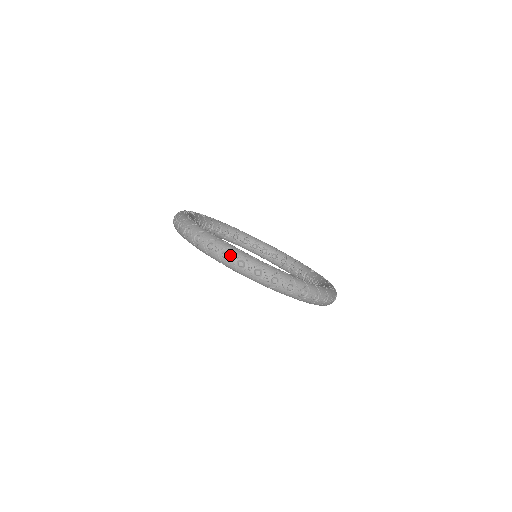
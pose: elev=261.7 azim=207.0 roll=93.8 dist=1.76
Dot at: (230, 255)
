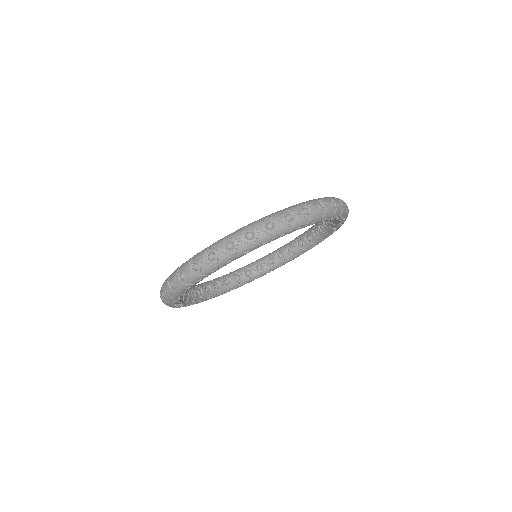
Dot at: (197, 261)
